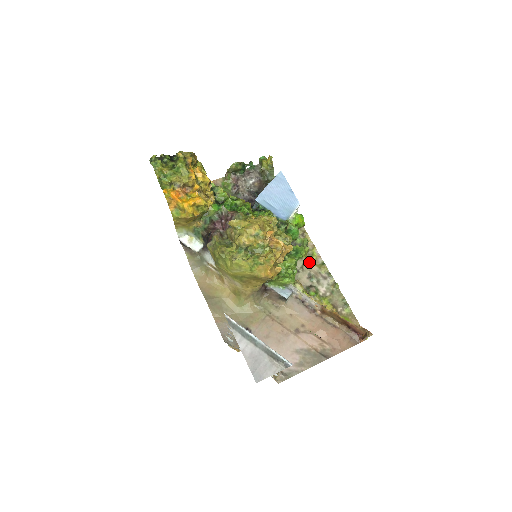
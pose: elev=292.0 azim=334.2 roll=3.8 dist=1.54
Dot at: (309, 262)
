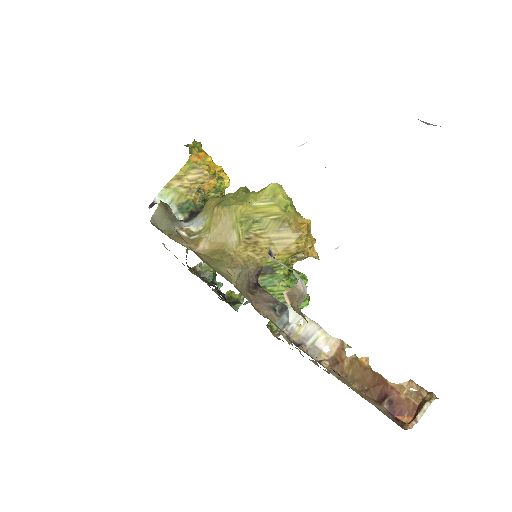
Dot at: occluded
